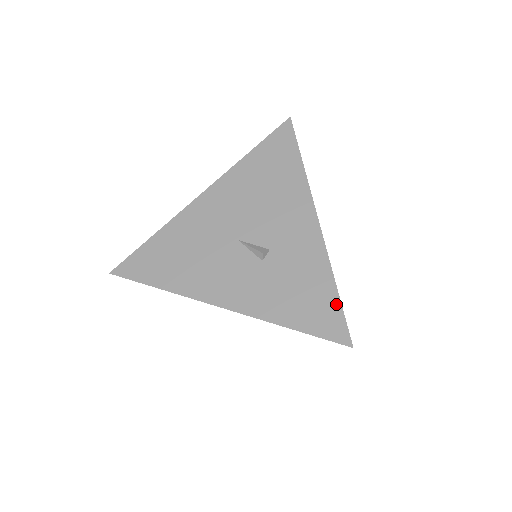
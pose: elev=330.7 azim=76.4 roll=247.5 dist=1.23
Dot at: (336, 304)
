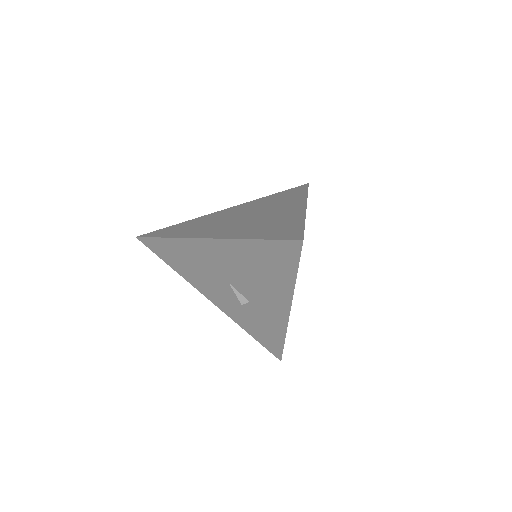
Dot at: (280, 346)
